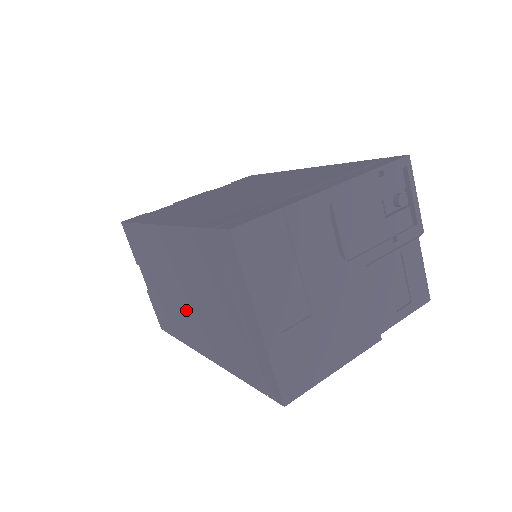
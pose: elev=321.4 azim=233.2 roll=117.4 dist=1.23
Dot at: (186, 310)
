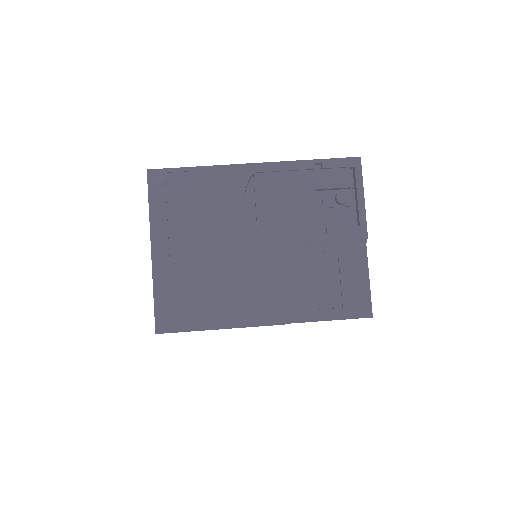
Dot at: occluded
